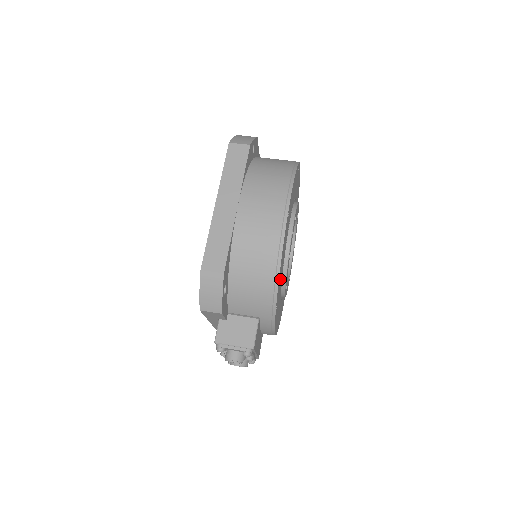
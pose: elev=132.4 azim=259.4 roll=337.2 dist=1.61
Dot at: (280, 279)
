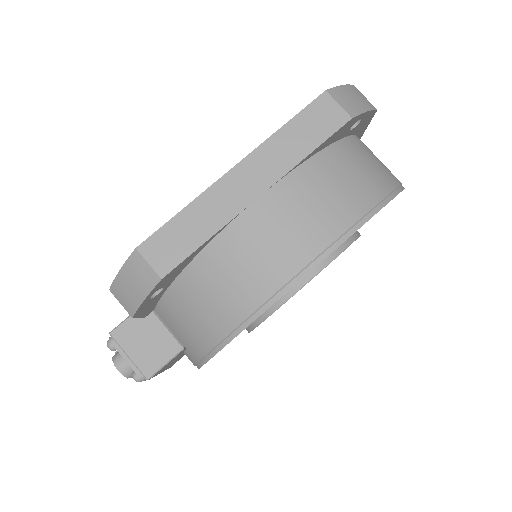
Dot at: occluded
